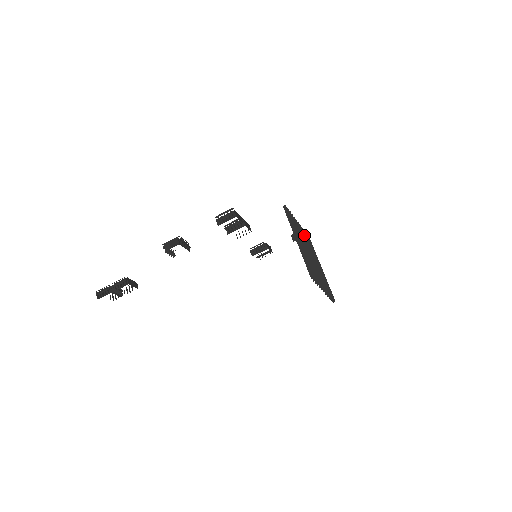
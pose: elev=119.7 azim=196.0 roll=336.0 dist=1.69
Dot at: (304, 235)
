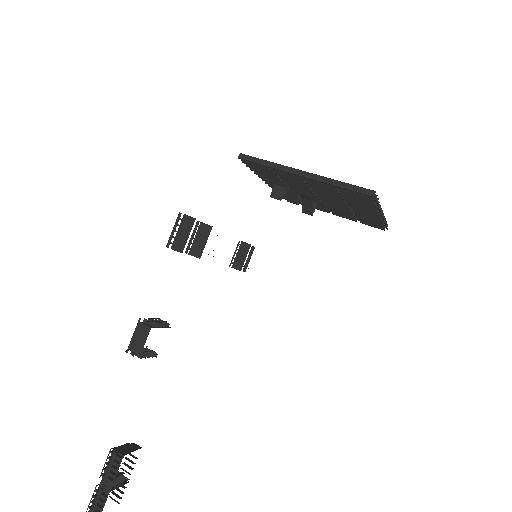
Dot at: occluded
